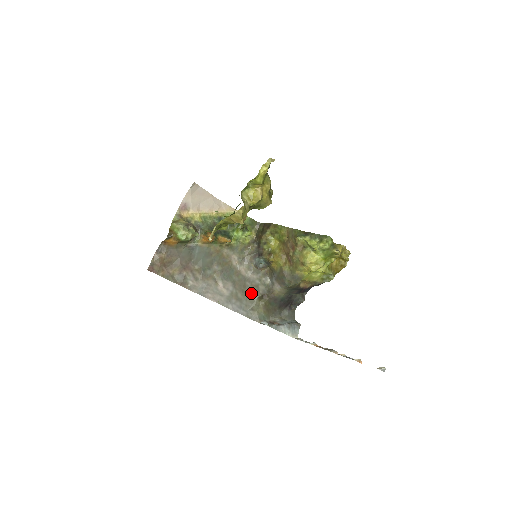
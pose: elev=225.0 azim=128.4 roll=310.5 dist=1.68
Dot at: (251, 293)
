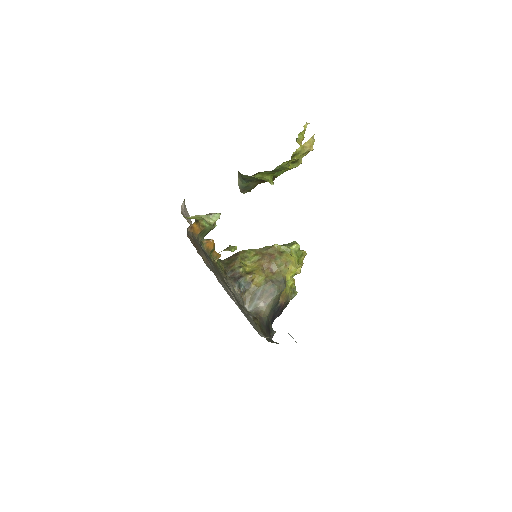
Dot at: (246, 313)
